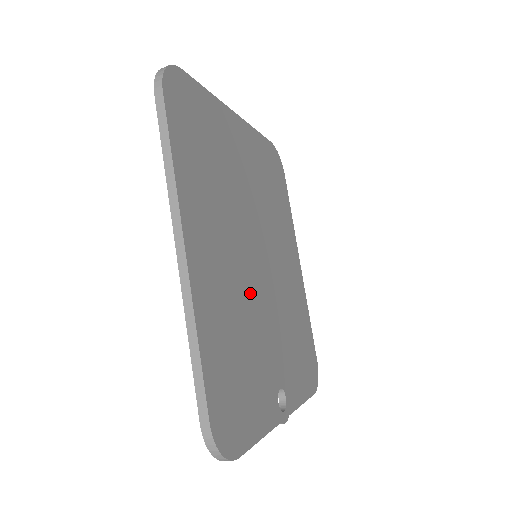
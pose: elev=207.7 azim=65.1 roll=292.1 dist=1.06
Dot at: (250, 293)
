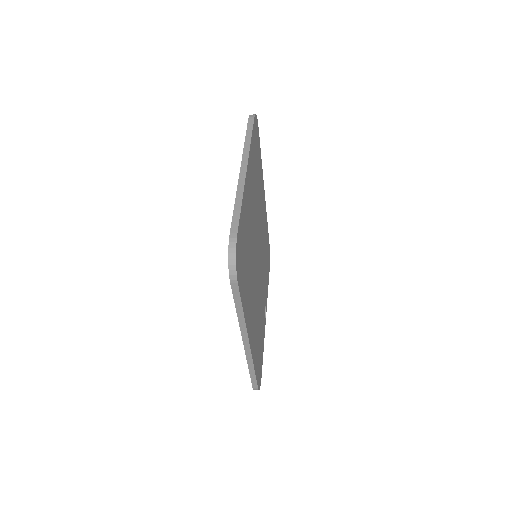
Dot at: (258, 292)
